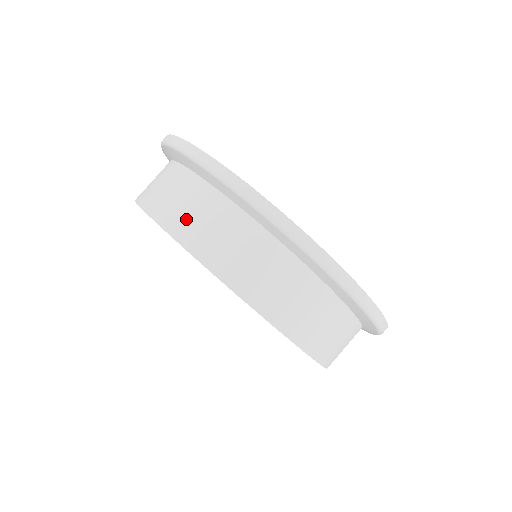
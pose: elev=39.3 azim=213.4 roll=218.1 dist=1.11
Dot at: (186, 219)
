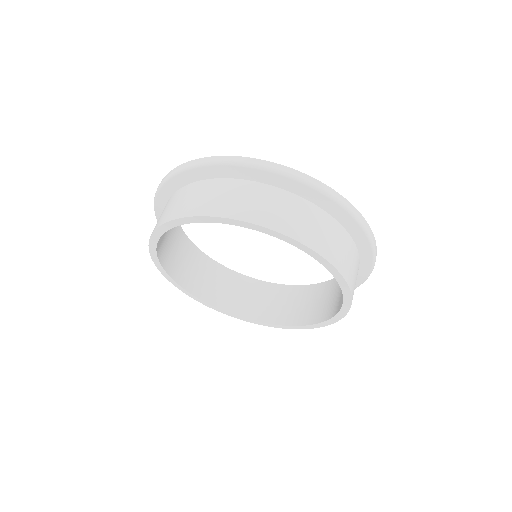
Dot at: (211, 202)
